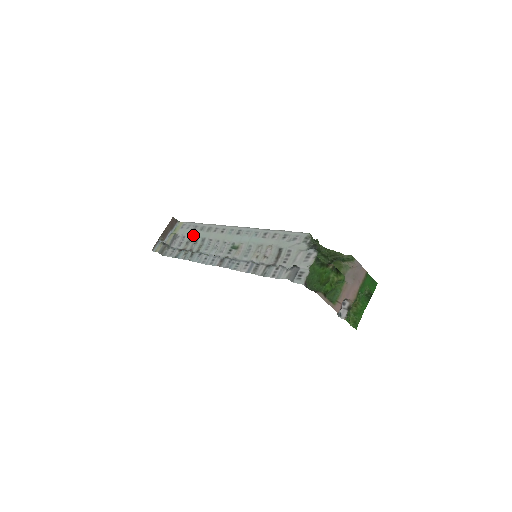
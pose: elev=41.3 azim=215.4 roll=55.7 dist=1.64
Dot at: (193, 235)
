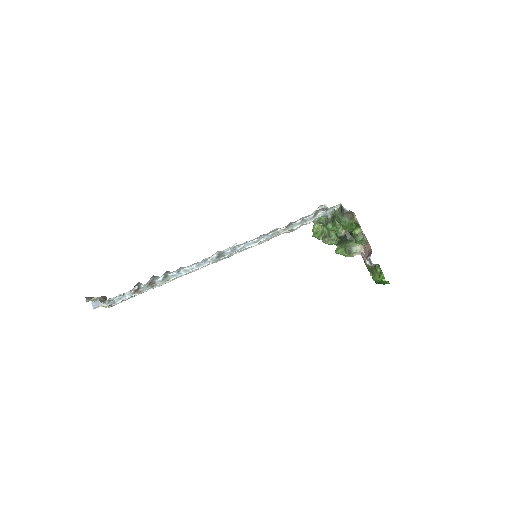
Dot at: occluded
